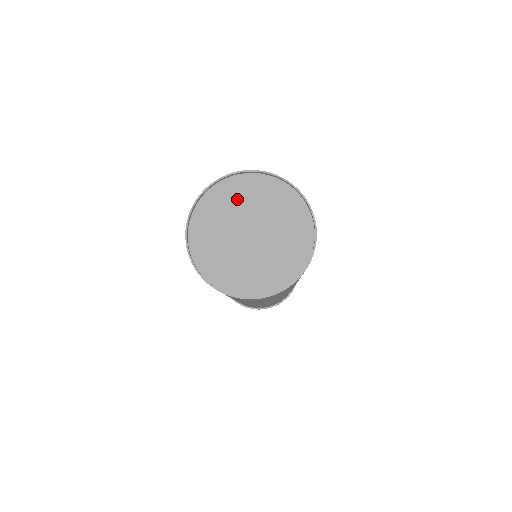
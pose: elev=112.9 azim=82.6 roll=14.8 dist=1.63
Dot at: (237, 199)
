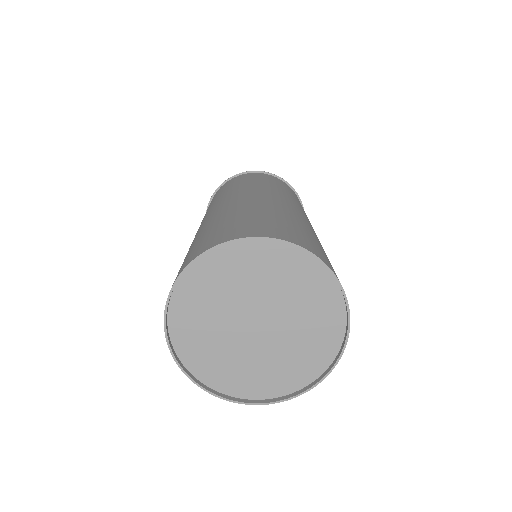
Dot at: (230, 279)
